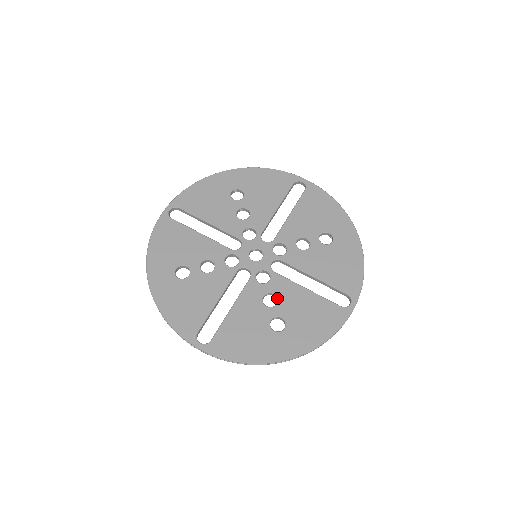
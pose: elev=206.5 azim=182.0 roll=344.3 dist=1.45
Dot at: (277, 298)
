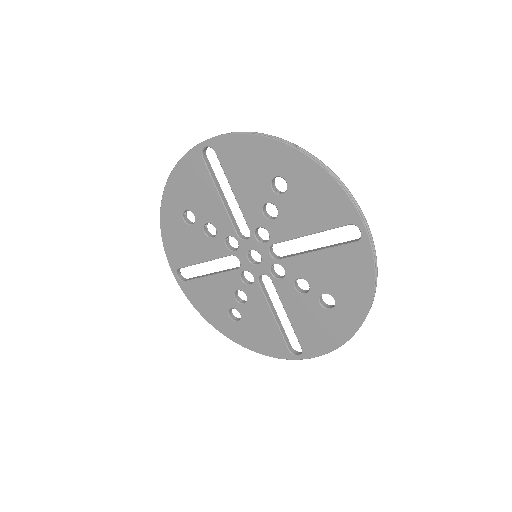
Dot at: (247, 301)
